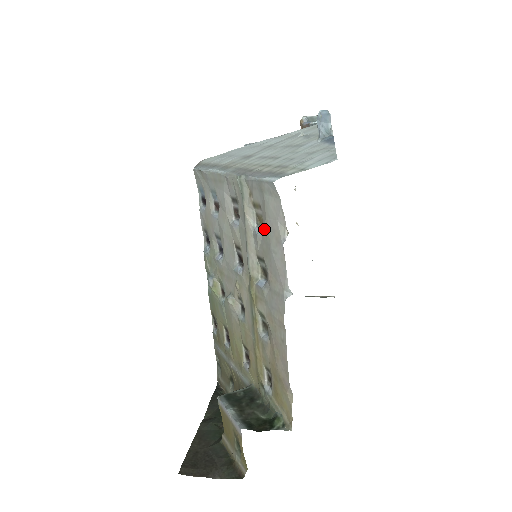
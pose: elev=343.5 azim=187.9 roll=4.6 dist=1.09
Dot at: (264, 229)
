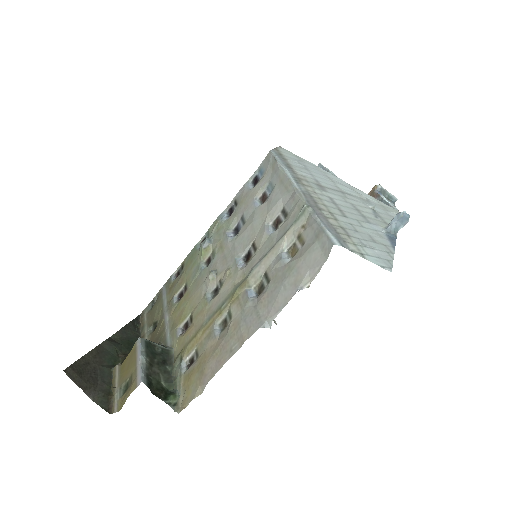
Dot at: (292, 262)
